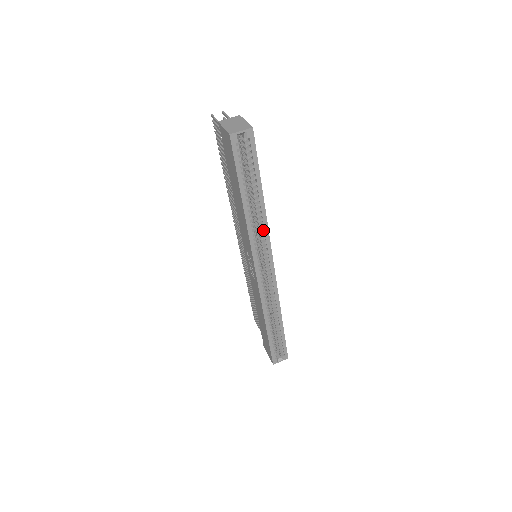
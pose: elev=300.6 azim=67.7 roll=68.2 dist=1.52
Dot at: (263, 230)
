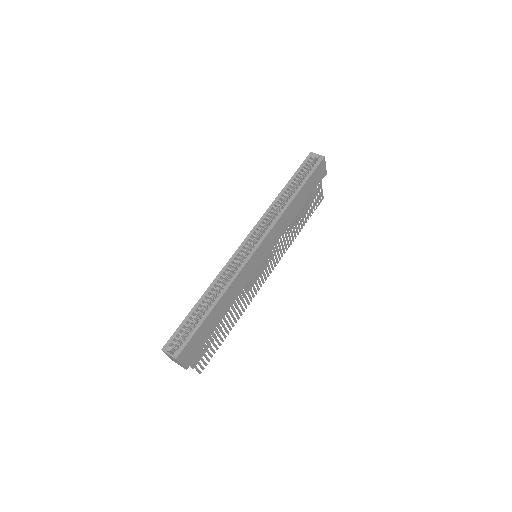
Dot at: (278, 218)
